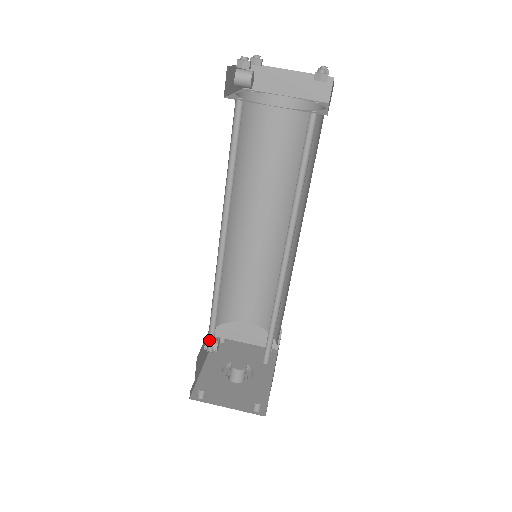
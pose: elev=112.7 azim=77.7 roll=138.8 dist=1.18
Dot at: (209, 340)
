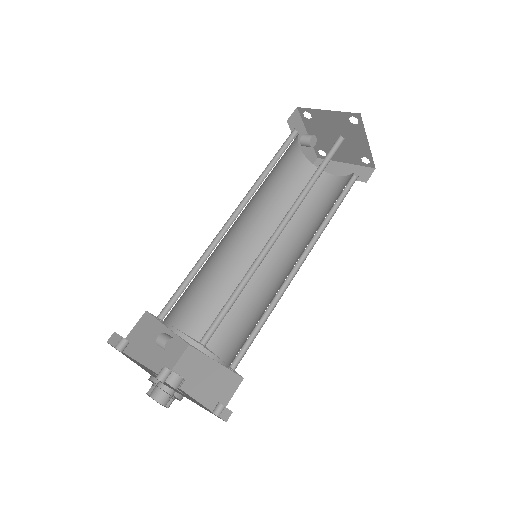
Dot at: (168, 307)
